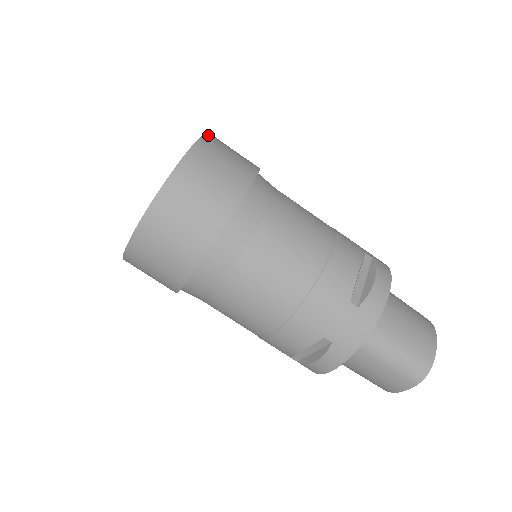
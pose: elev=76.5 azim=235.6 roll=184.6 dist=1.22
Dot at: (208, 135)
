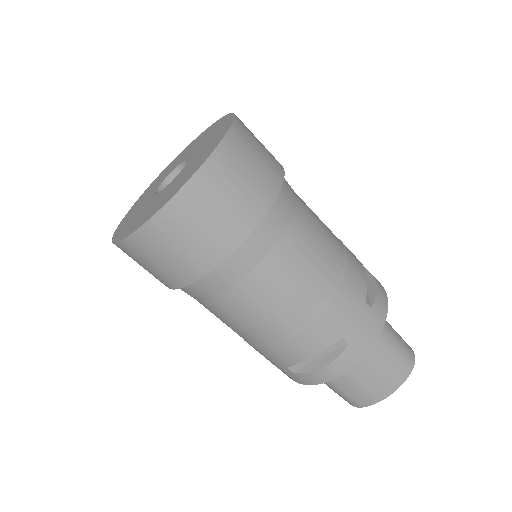
Dot at: (185, 191)
